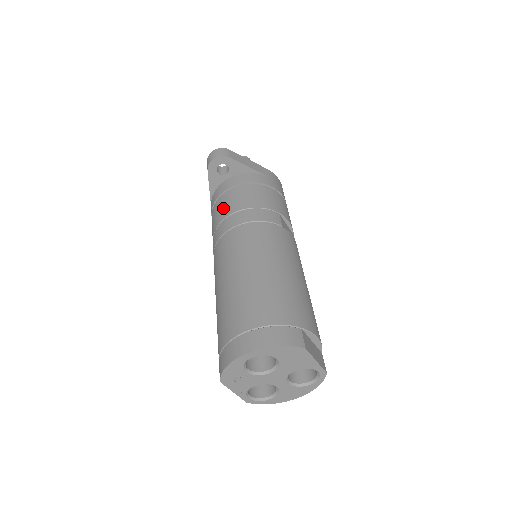
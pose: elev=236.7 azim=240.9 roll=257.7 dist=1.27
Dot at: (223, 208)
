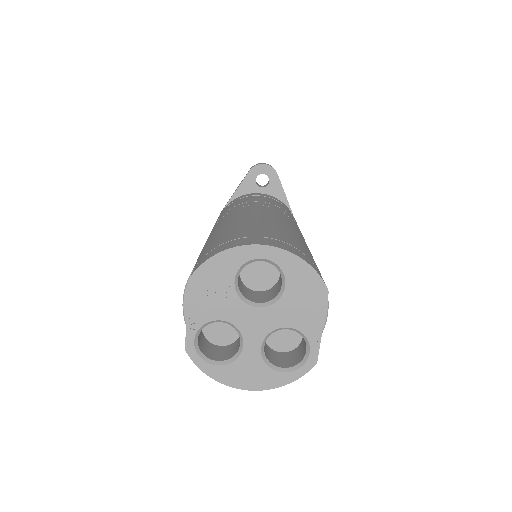
Dot at: (249, 199)
